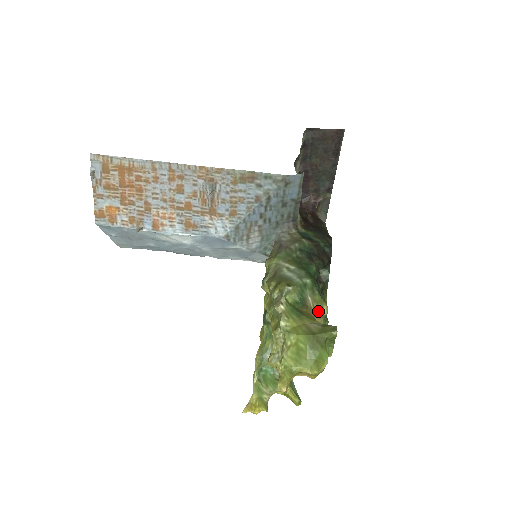
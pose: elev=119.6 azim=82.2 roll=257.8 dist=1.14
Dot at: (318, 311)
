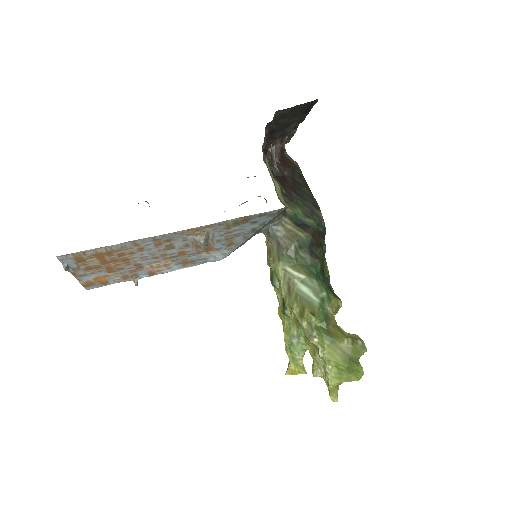
Dot at: (336, 310)
